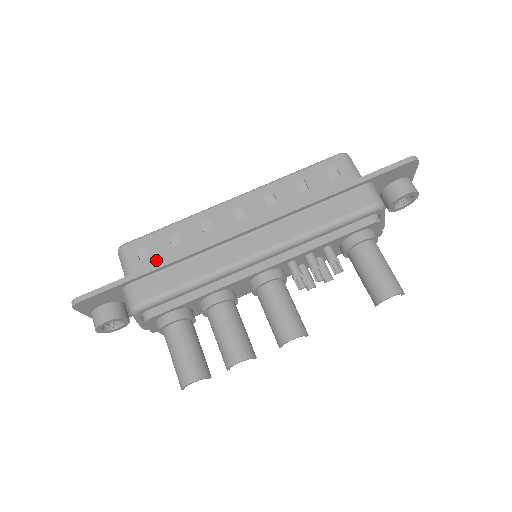
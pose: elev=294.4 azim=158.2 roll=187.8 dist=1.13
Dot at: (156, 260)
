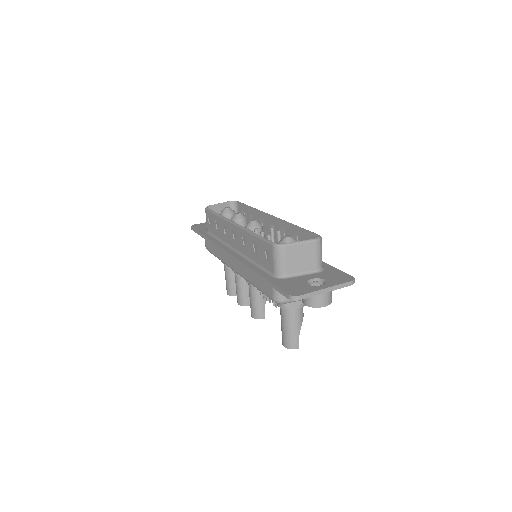
Dot at: (212, 230)
